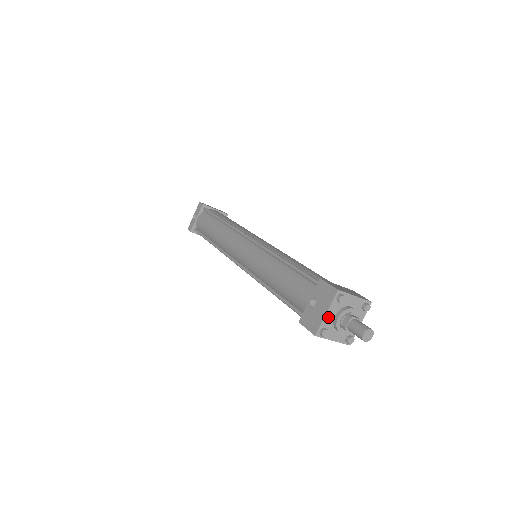
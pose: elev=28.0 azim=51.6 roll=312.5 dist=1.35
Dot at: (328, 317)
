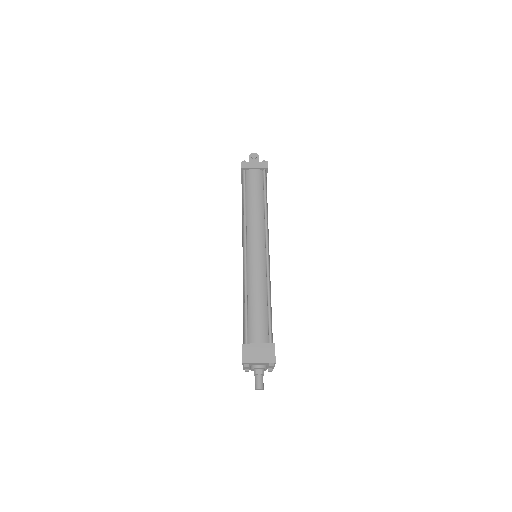
Dot at: (245, 367)
